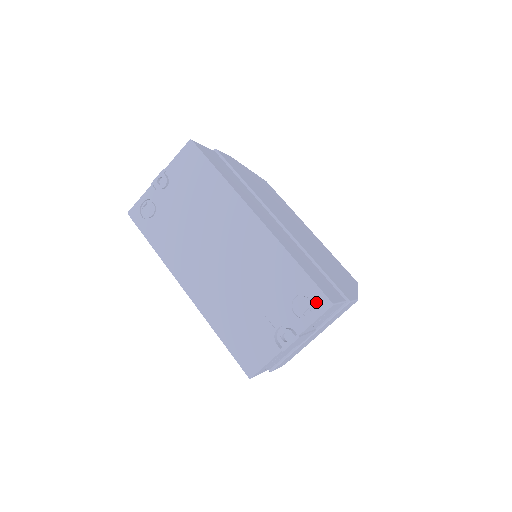
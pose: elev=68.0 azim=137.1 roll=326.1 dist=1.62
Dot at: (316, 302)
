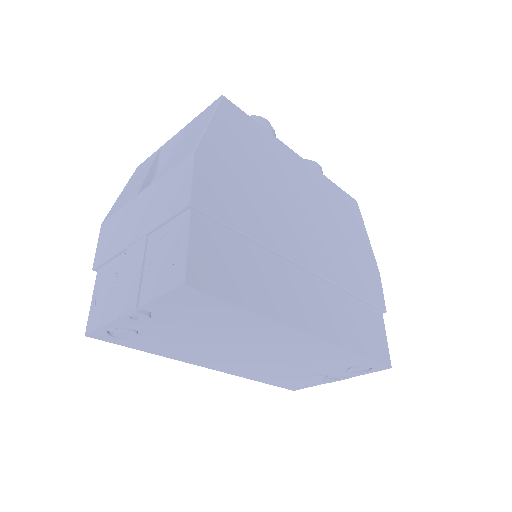
Dot at: (374, 368)
